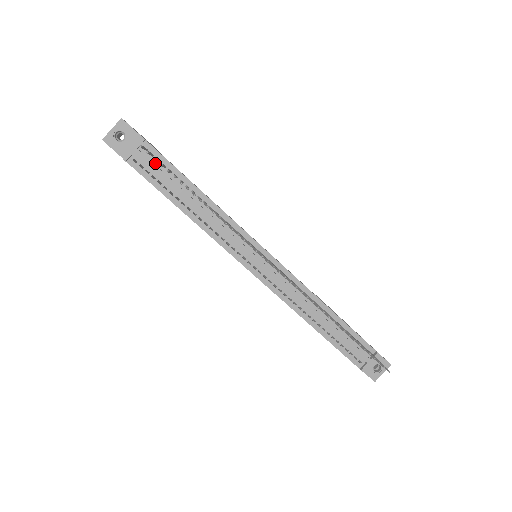
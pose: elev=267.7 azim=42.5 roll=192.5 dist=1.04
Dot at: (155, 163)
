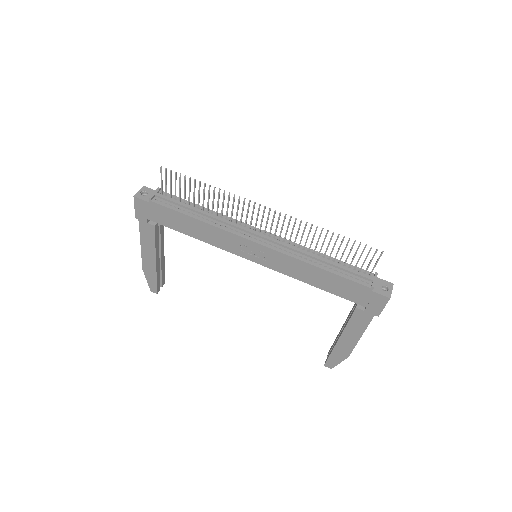
Dot at: (169, 199)
